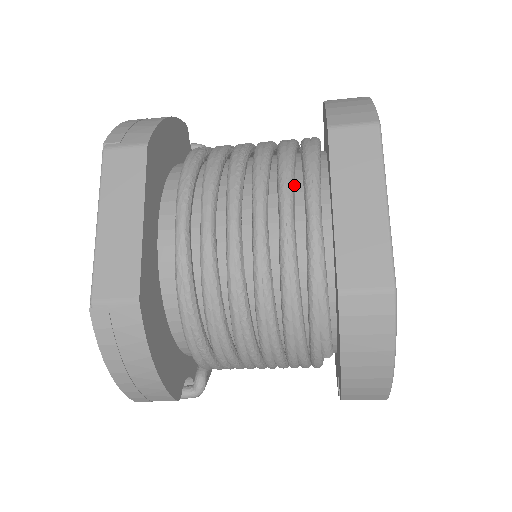
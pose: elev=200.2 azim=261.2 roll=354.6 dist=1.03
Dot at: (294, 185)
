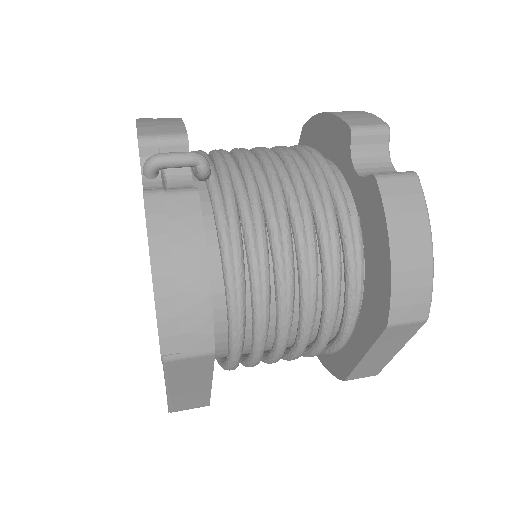
Dot at: (335, 323)
